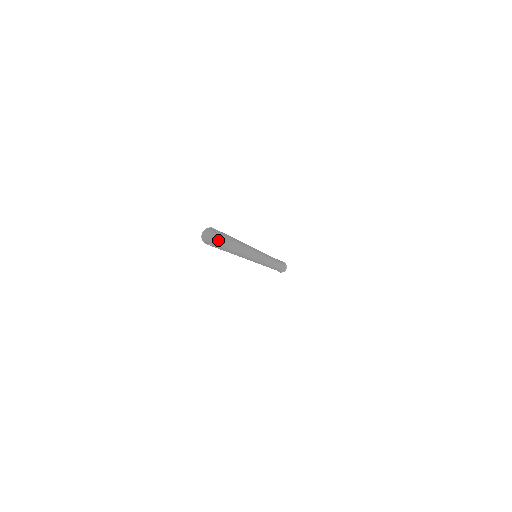
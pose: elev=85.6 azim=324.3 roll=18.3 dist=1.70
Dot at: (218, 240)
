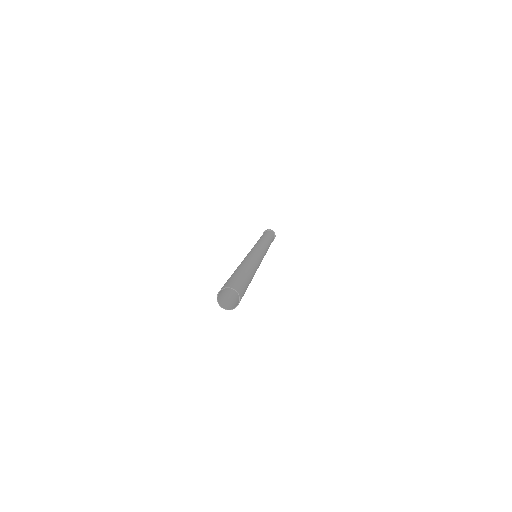
Dot at: (238, 303)
